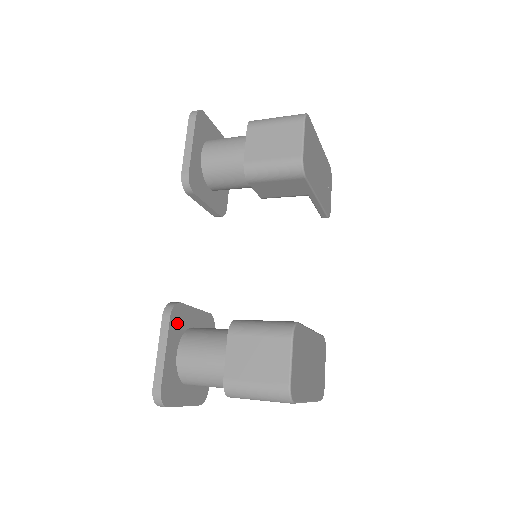
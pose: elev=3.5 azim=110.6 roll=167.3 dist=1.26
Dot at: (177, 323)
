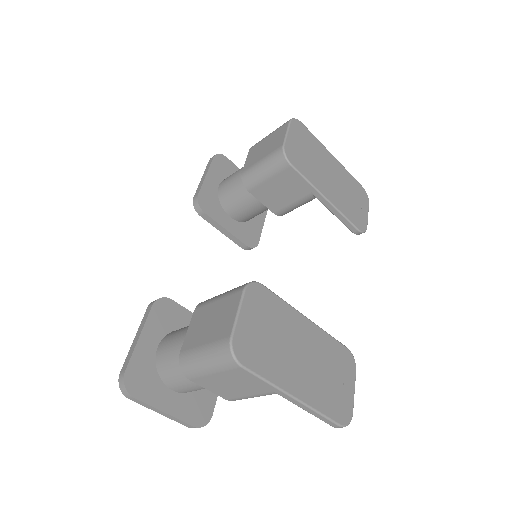
Dot at: (163, 317)
